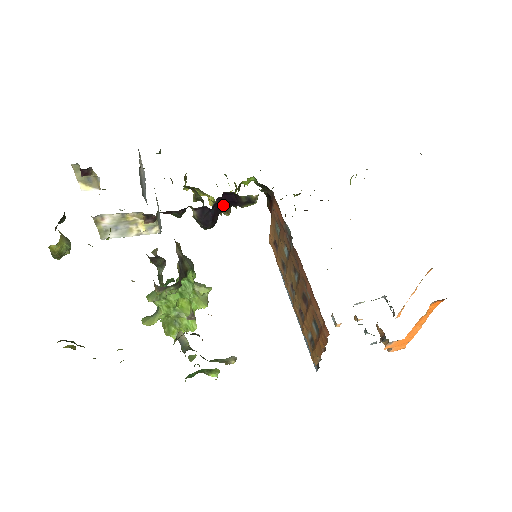
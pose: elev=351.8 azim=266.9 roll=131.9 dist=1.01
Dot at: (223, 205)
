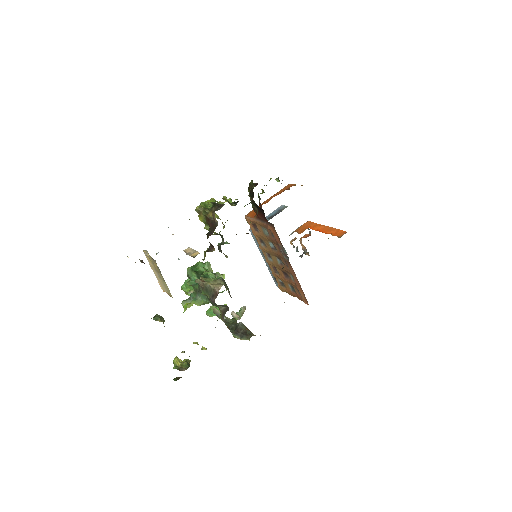
Dot at: (236, 234)
